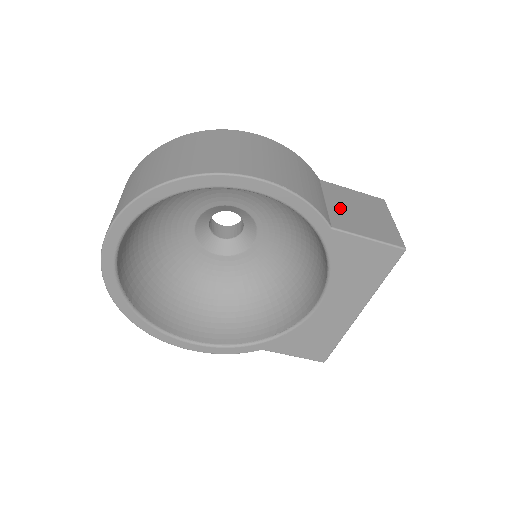
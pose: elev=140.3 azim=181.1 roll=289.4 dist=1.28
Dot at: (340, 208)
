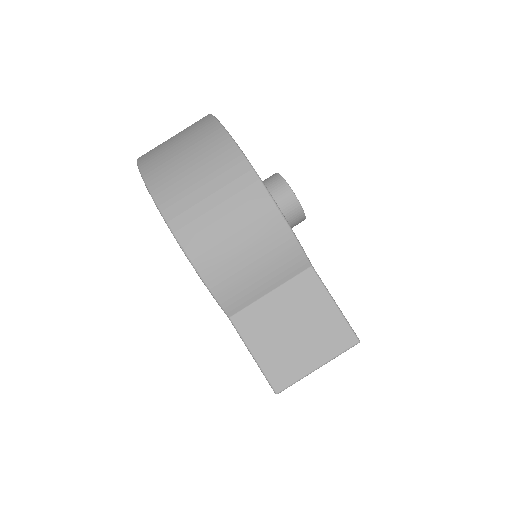
Dot at: (275, 309)
